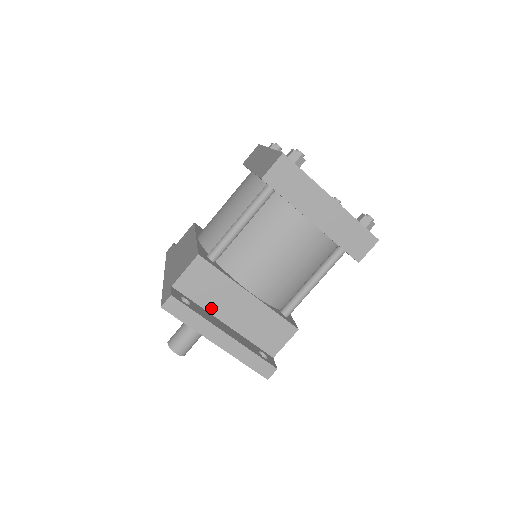
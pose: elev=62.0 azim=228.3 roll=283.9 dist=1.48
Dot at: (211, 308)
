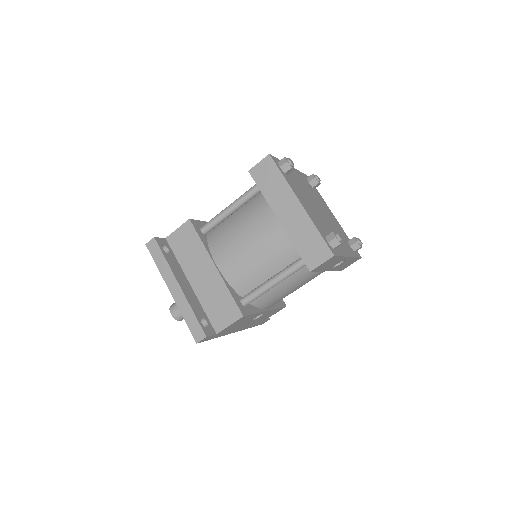
Dot at: (185, 267)
